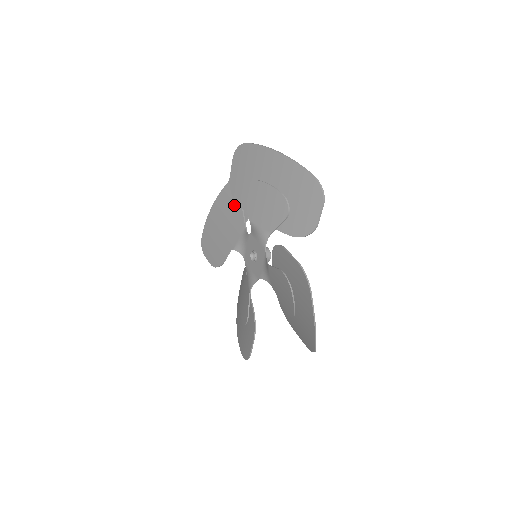
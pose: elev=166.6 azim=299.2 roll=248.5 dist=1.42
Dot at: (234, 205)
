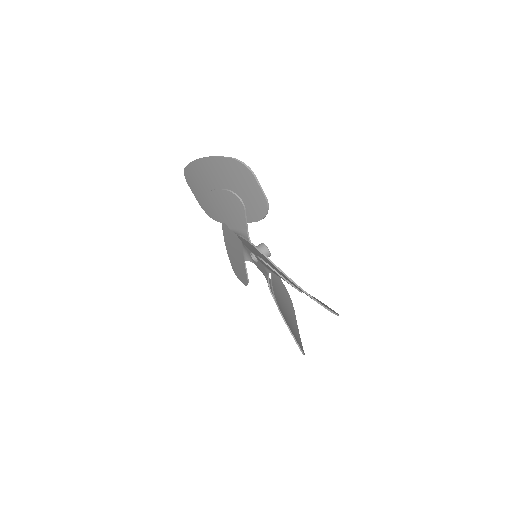
Dot at: (234, 196)
